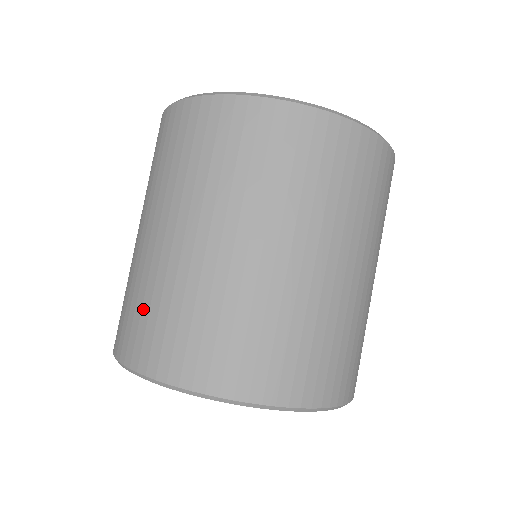
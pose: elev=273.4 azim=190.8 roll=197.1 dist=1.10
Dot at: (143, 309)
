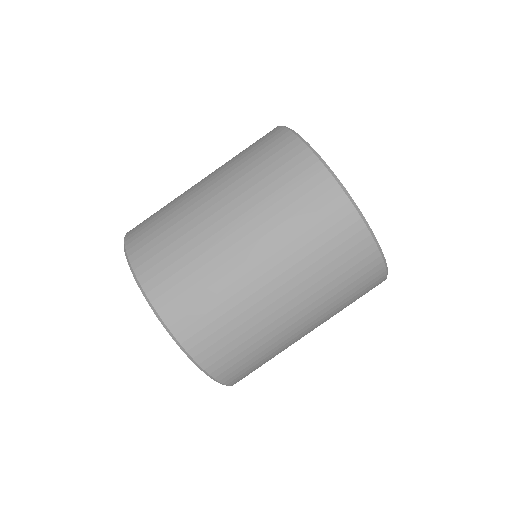
Dot at: (168, 239)
